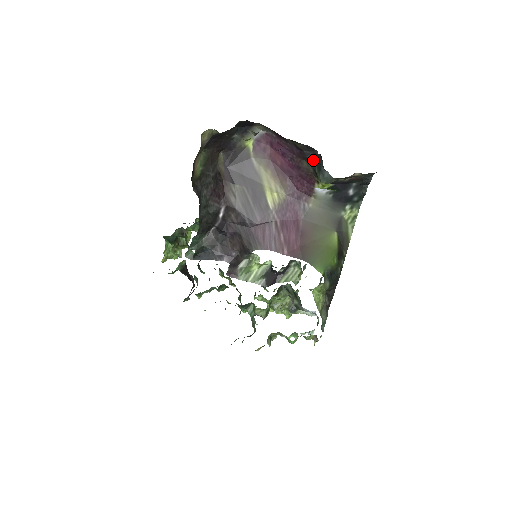
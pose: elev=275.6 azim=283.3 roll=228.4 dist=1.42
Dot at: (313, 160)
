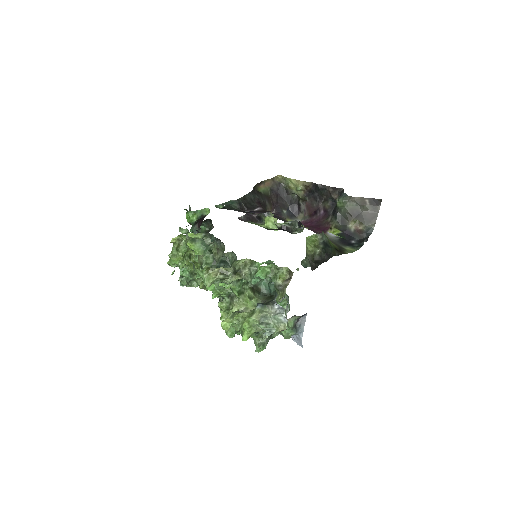
Dot at: occluded
